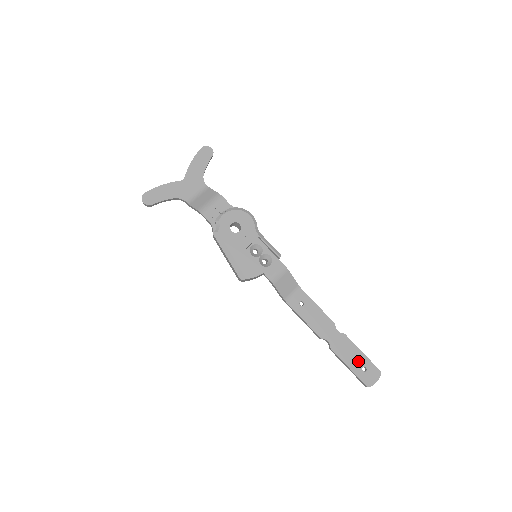
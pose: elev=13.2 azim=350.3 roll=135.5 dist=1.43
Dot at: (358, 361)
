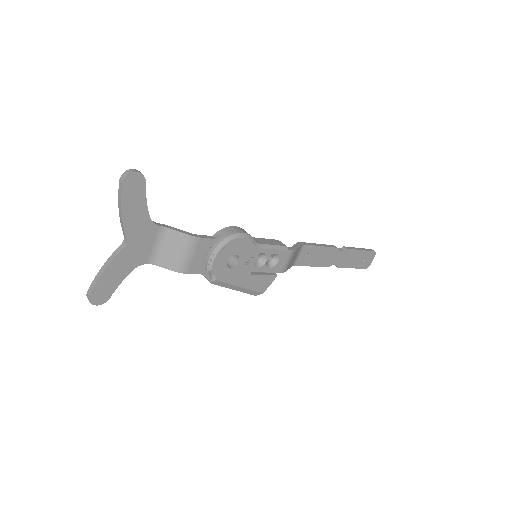
Dot at: (359, 259)
